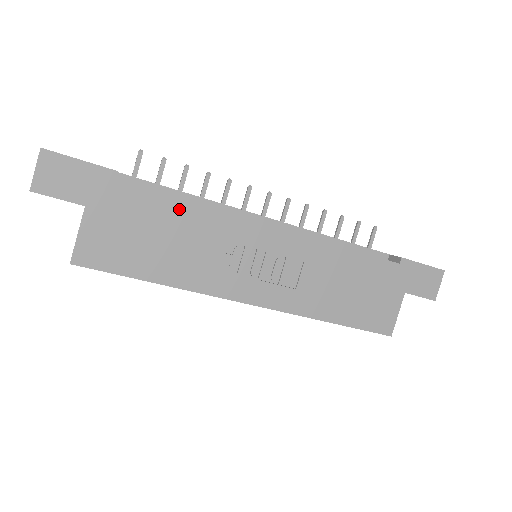
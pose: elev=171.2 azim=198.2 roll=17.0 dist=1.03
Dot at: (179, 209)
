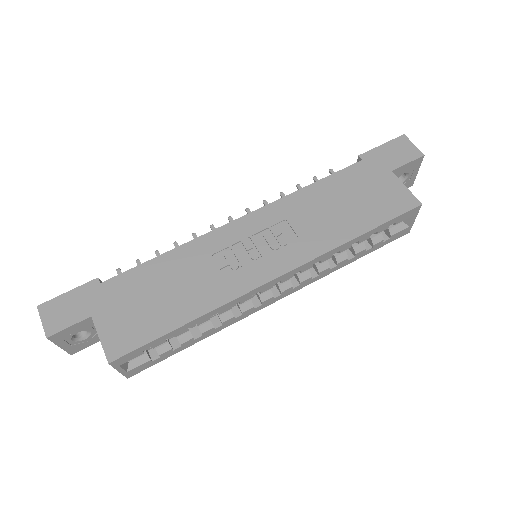
Dot at: (159, 264)
